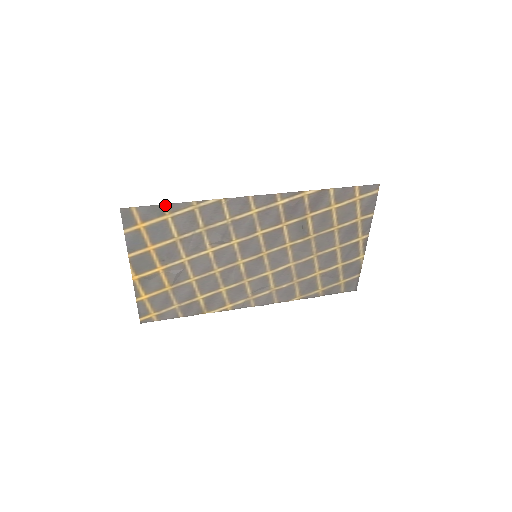
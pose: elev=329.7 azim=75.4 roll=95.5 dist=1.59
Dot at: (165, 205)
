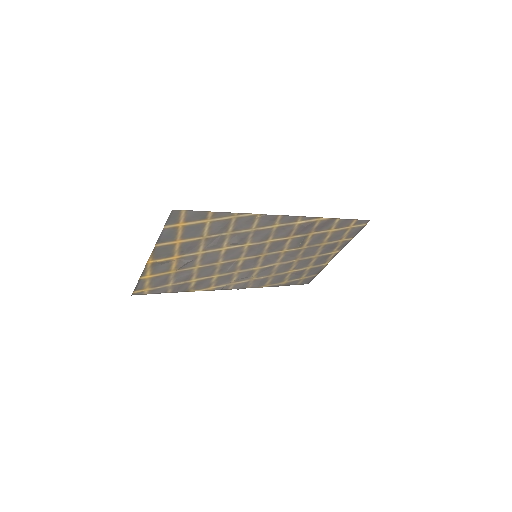
Dot at: (211, 212)
